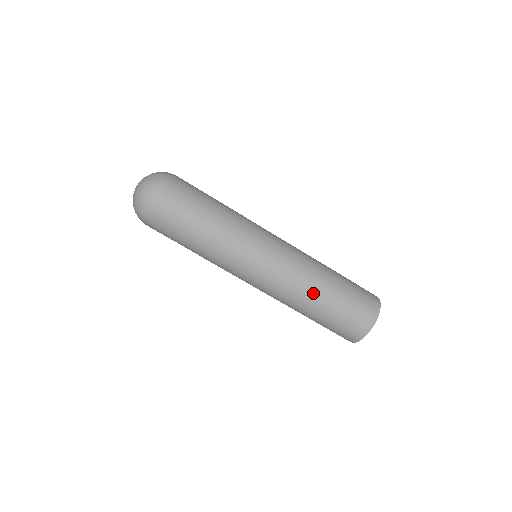
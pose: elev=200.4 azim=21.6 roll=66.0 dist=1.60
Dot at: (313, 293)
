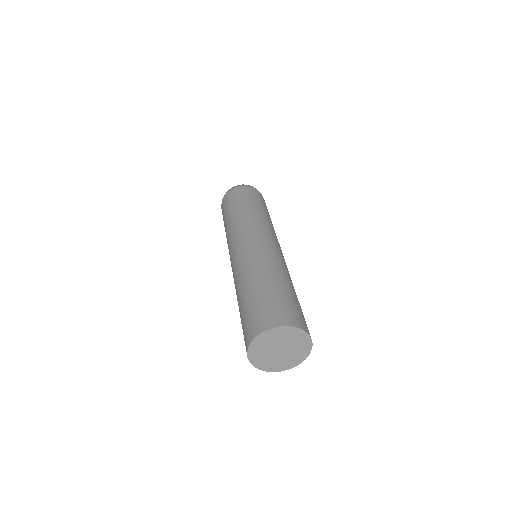
Dot at: (282, 273)
